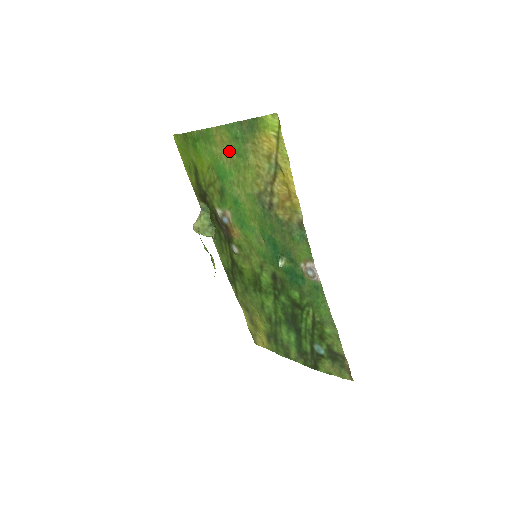
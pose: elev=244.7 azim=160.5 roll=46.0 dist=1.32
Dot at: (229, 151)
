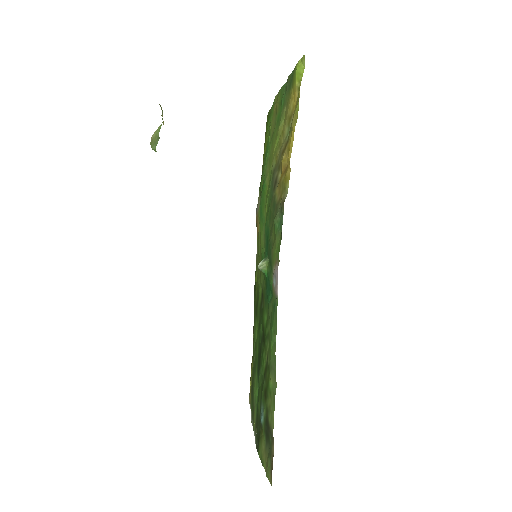
Dot at: (275, 120)
